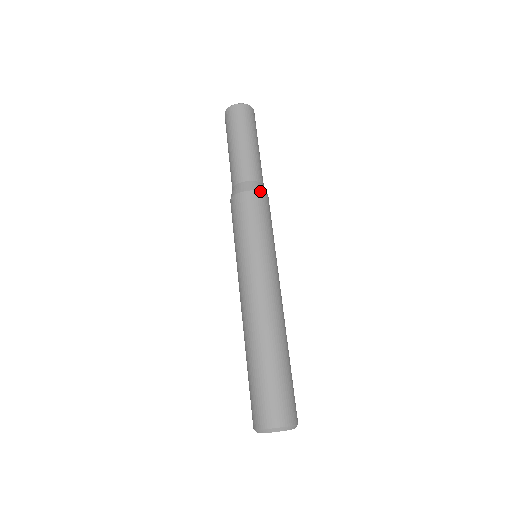
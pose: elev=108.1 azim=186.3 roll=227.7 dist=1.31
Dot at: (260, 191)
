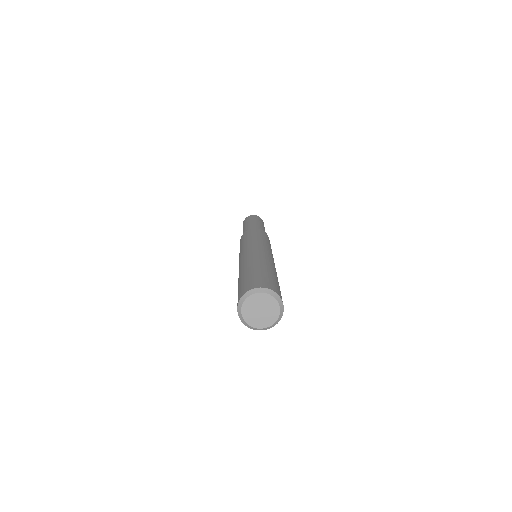
Dot at: (259, 229)
